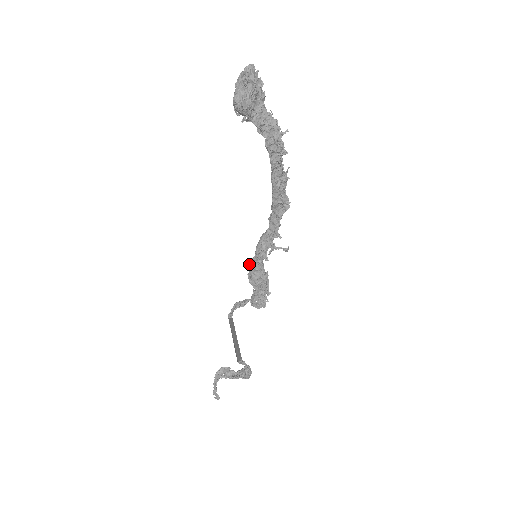
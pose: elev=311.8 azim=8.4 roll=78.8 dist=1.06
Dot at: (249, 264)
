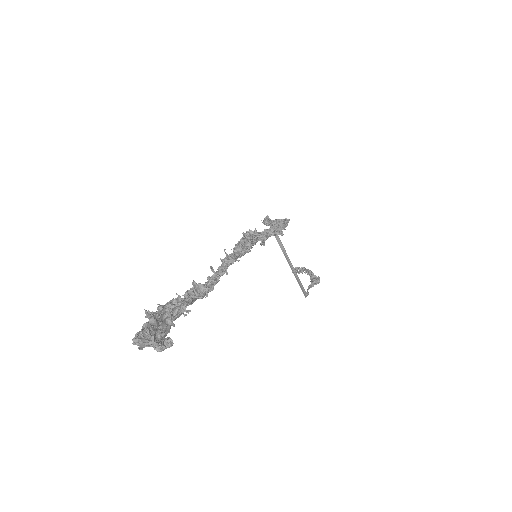
Dot at: occluded
